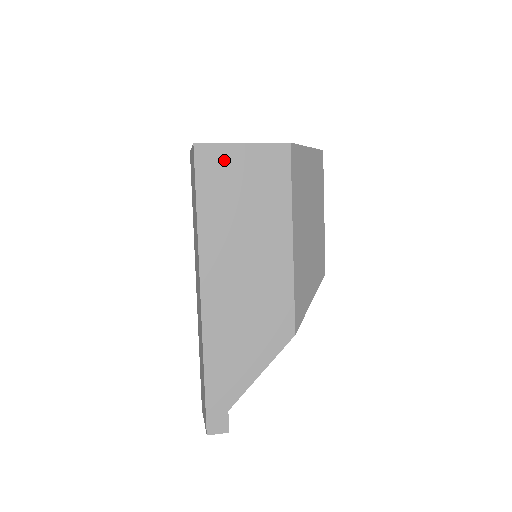
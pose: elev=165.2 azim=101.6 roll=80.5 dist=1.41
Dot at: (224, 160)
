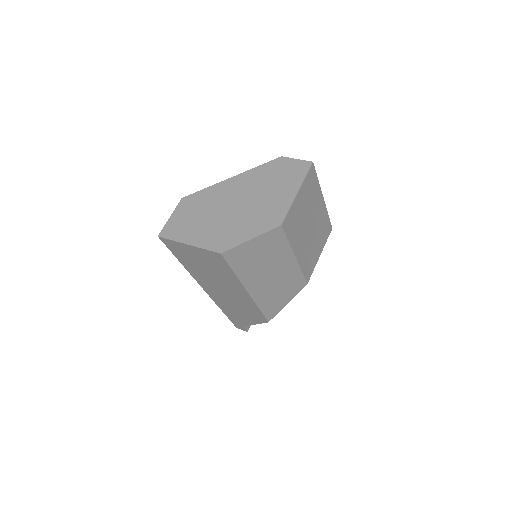
Dot at: (181, 248)
